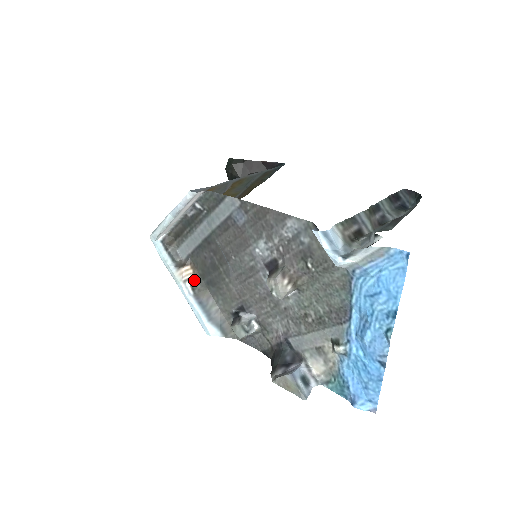
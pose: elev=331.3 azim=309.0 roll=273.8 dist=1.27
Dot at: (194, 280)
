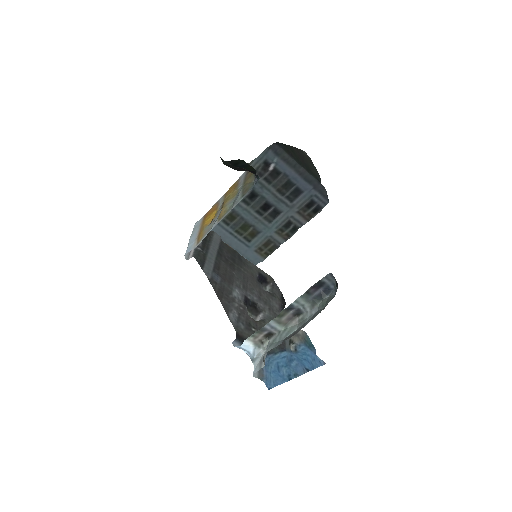
Dot at: occluded
